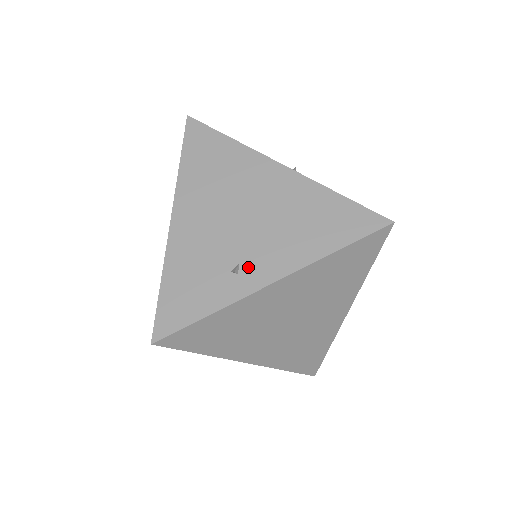
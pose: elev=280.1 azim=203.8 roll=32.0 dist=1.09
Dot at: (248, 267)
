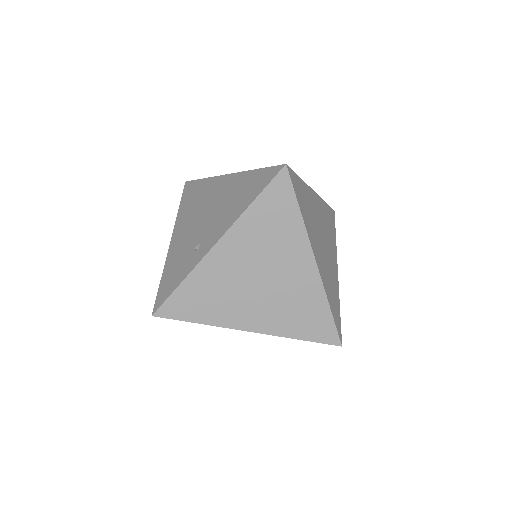
Dot at: (204, 243)
